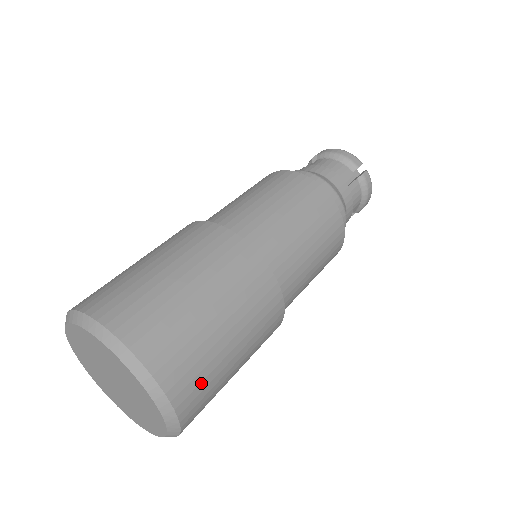
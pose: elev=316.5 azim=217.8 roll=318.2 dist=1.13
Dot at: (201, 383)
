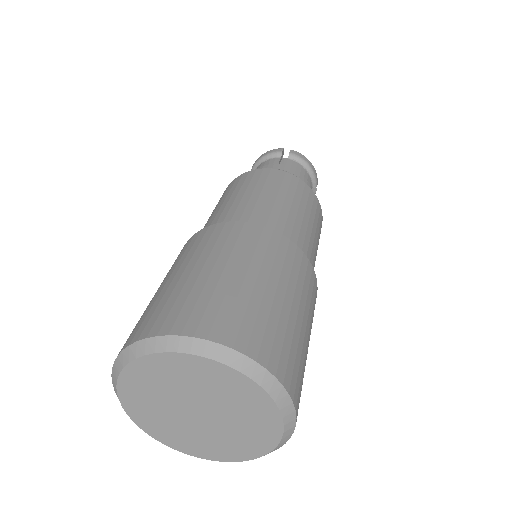
Dot at: (266, 330)
